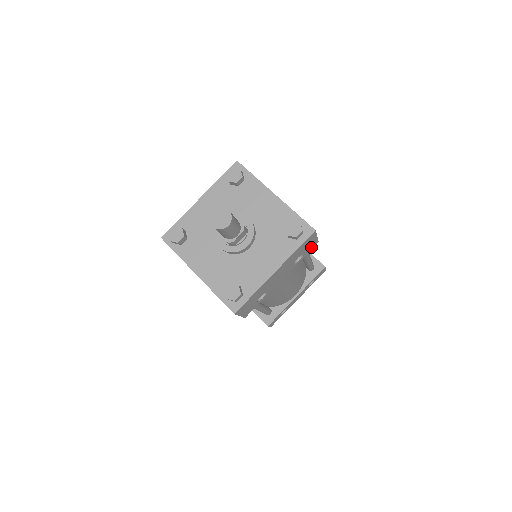
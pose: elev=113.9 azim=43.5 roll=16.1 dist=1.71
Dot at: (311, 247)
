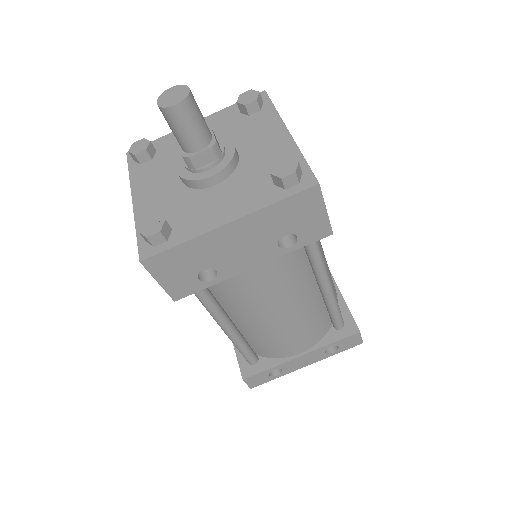
Dot at: (316, 233)
